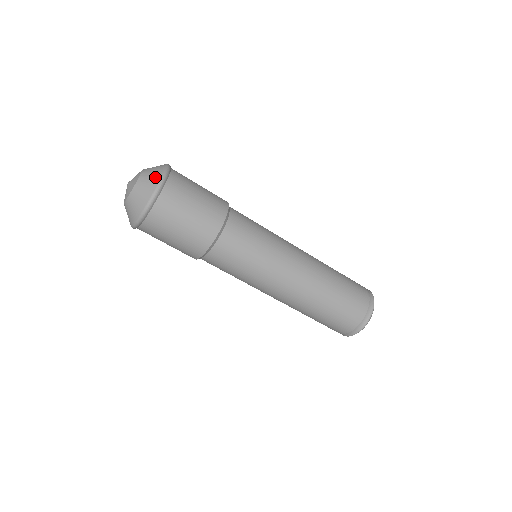
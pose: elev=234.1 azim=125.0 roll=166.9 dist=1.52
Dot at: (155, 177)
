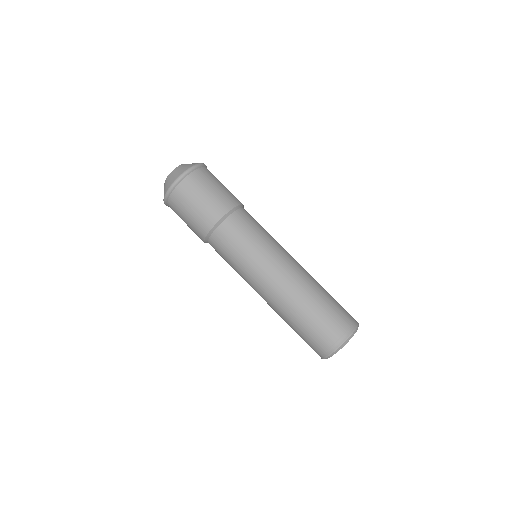
Dot at: (196, 163)
